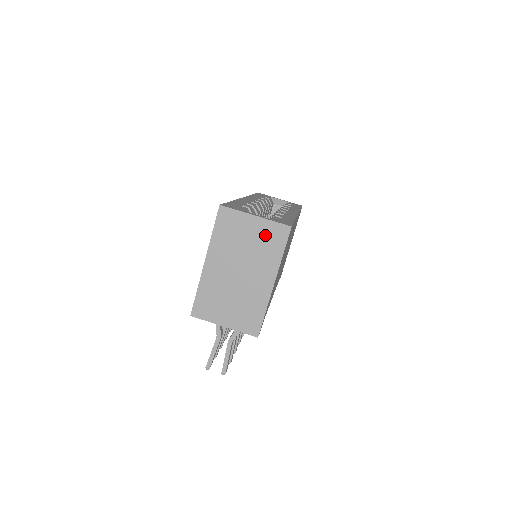
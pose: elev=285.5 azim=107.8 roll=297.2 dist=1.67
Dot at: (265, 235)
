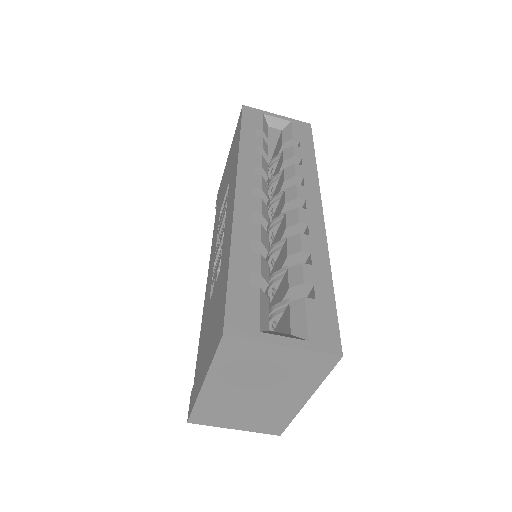
Dot at: (299, 363)
